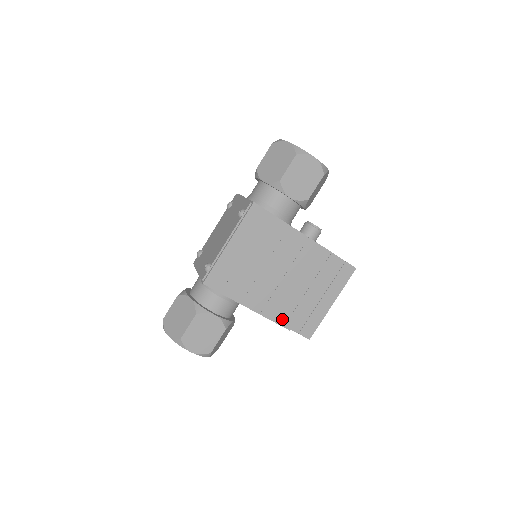
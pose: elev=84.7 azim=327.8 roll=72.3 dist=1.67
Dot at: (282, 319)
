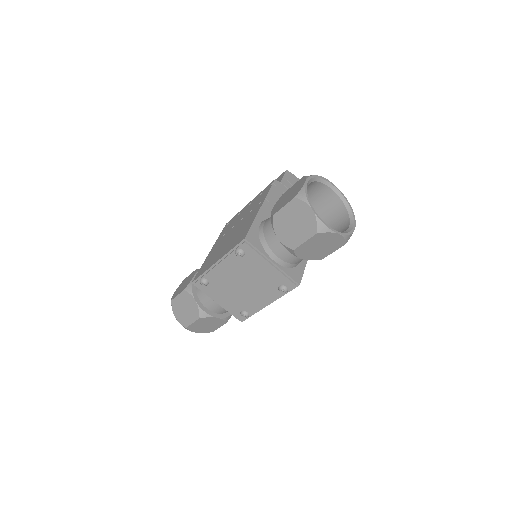
Dot at: occluded
